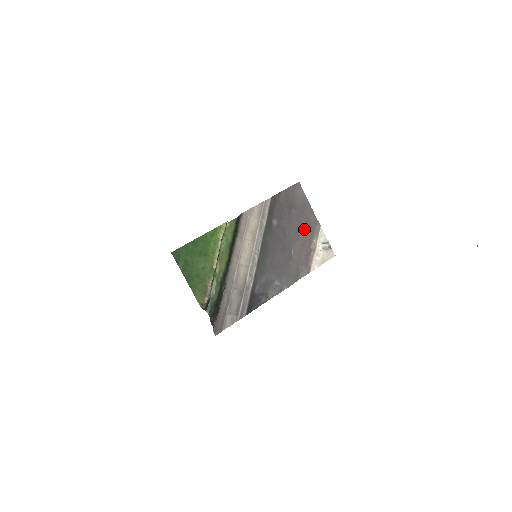
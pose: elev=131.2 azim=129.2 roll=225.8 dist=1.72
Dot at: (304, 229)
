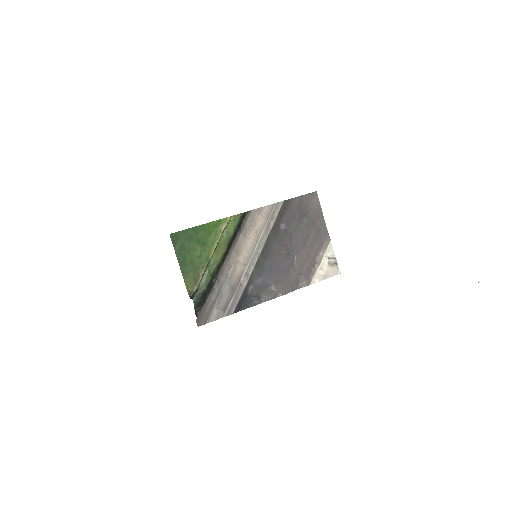
Dot at: (312, 240)
